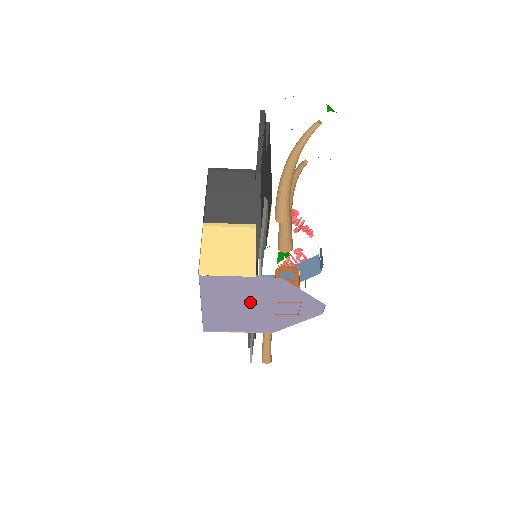
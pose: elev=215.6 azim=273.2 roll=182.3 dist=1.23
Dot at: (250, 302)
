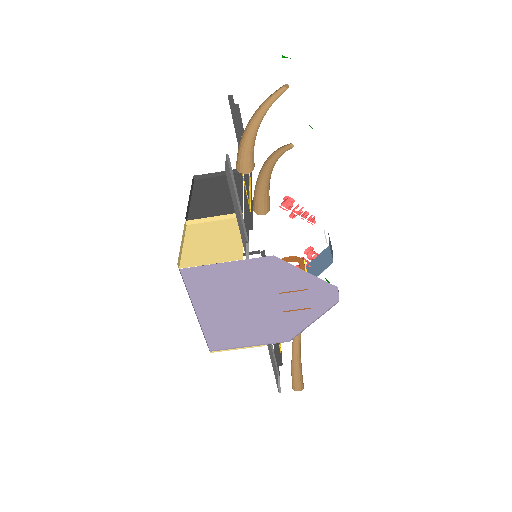
Dot at: (249, 299)
